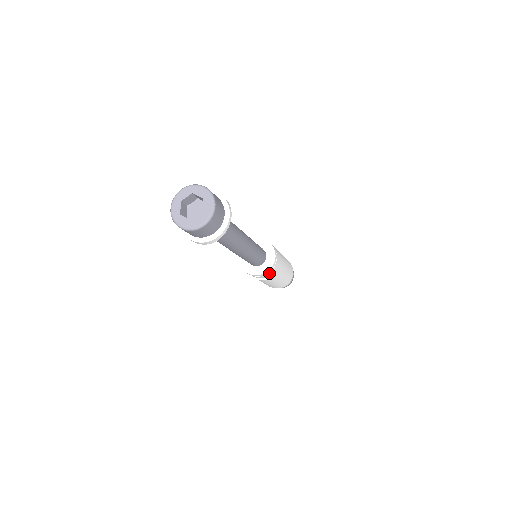
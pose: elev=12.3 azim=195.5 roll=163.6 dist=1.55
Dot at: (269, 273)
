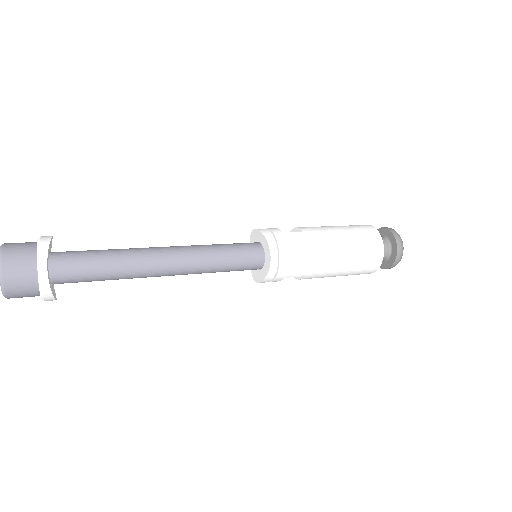
Dot at: (280, 273)
